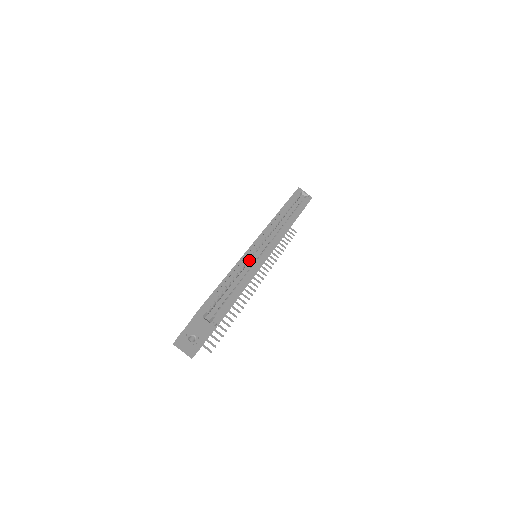
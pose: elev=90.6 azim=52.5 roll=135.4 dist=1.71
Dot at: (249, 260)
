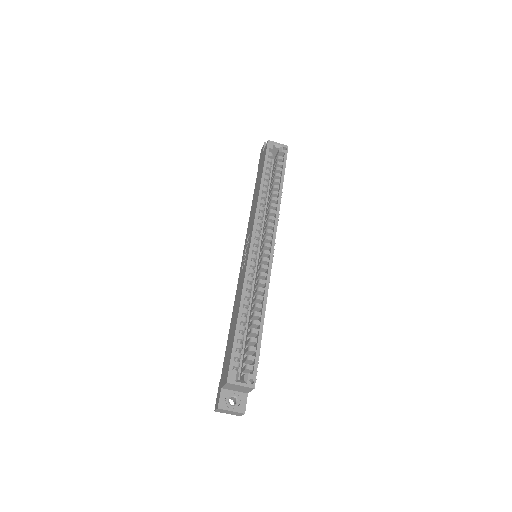
Dot at: (253, 274)
